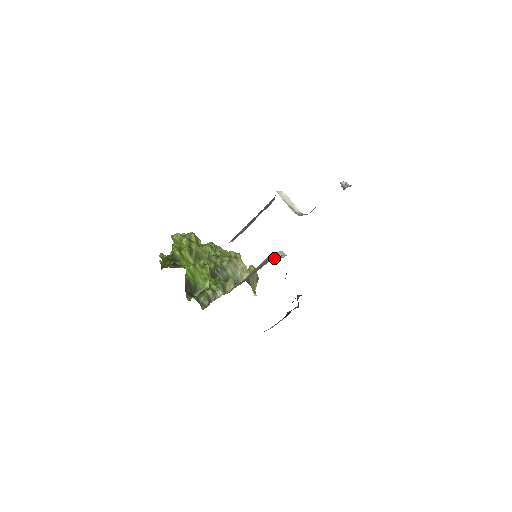
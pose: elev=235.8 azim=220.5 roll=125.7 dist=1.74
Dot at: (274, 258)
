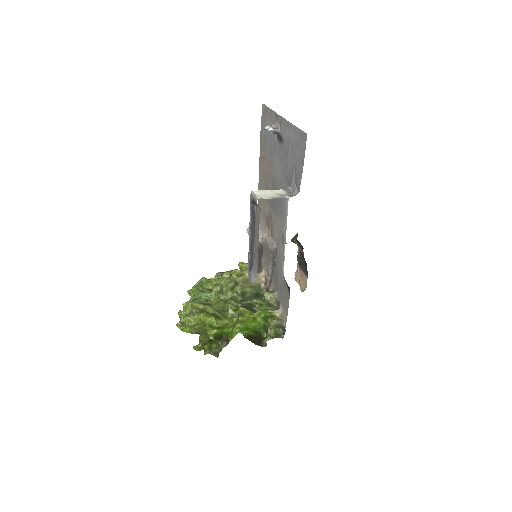
Dot at: (274, 241)
